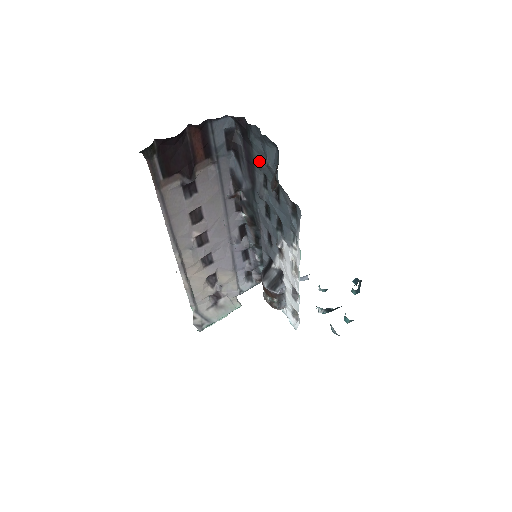
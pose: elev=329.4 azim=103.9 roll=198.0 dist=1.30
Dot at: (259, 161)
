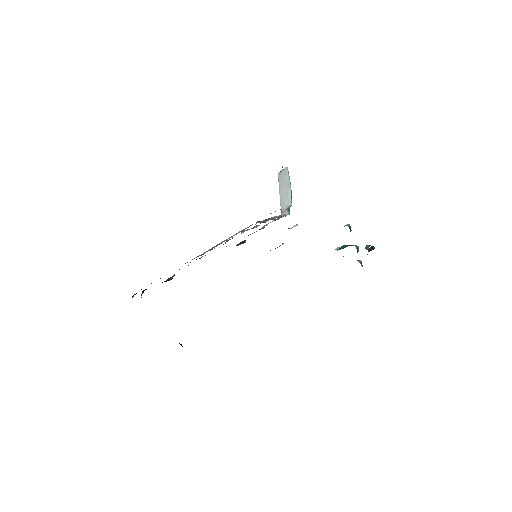
Dot at: occluded
